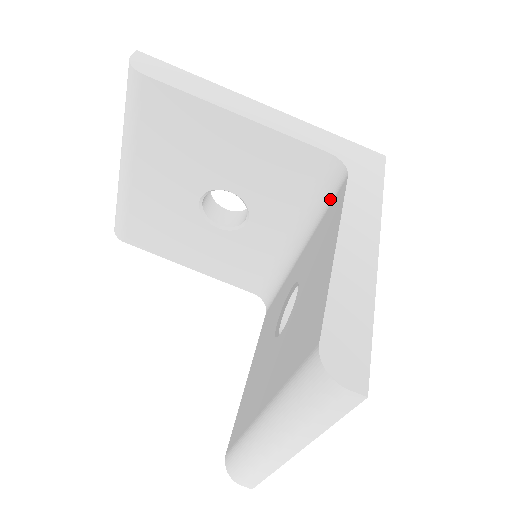
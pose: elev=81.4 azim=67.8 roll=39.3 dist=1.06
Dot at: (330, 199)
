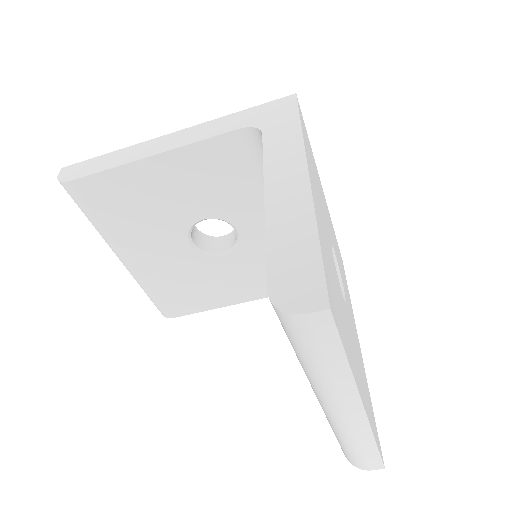
Dot at: occluded
